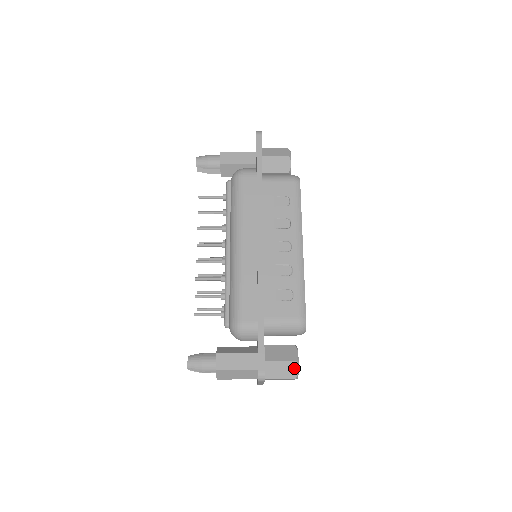
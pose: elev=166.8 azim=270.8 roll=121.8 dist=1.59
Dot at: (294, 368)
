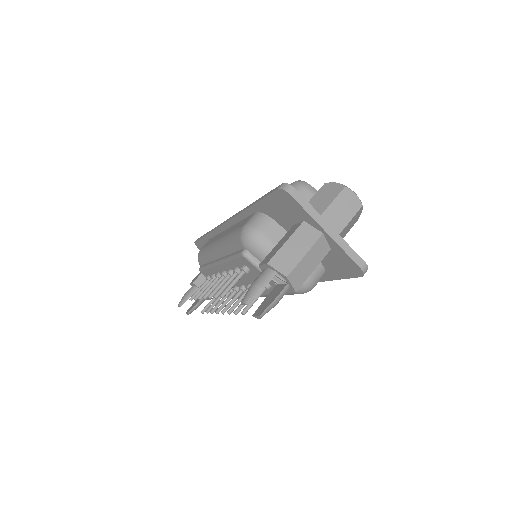
Dot at: occluded
